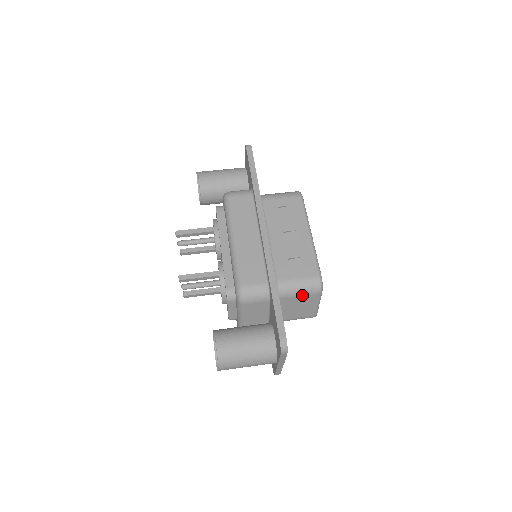
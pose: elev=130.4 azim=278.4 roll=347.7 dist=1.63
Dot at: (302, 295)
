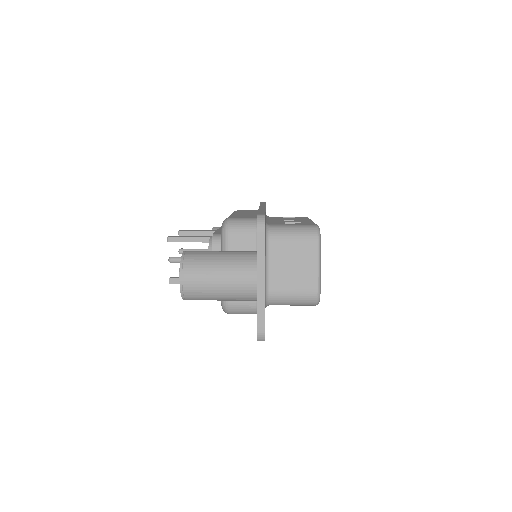
Dot at: (296, 239)
